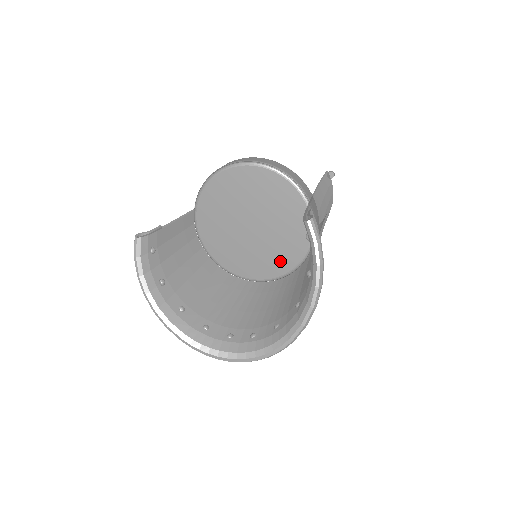
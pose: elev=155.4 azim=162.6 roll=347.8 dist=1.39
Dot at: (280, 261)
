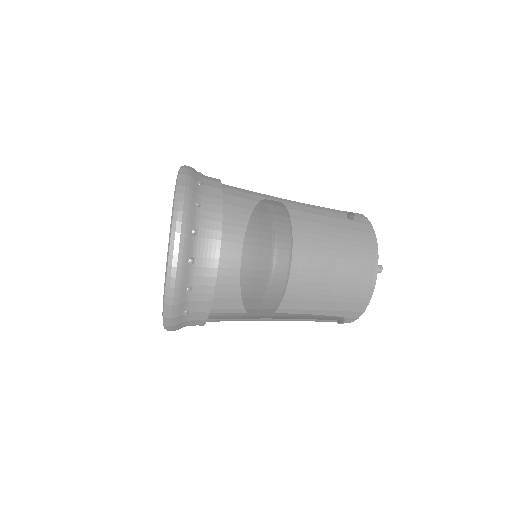
Dot at: occluded
